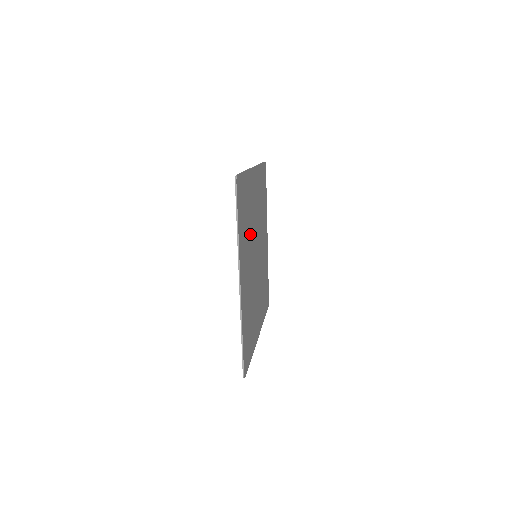
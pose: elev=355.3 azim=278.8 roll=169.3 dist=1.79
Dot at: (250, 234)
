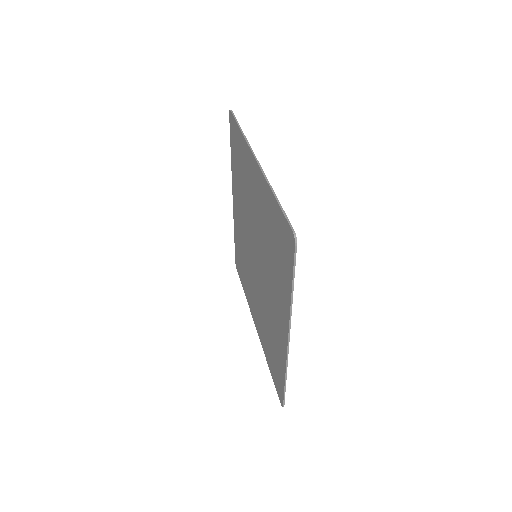
Dot at: (267, 253)
